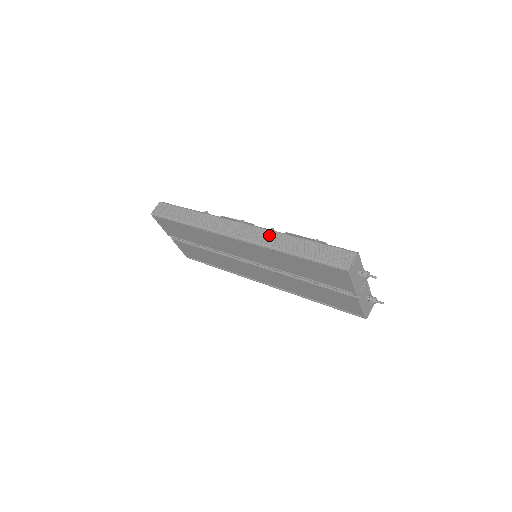
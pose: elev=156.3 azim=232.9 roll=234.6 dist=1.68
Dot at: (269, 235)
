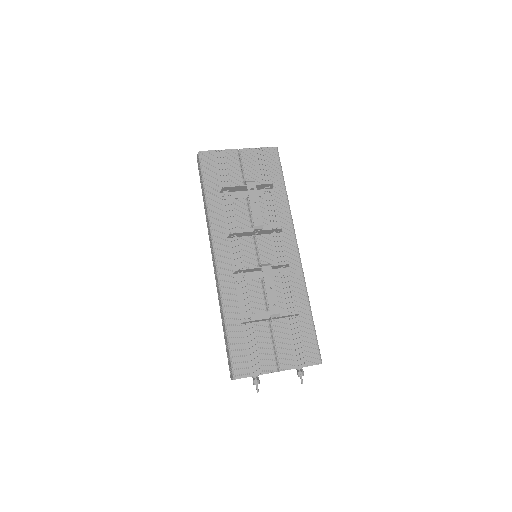
Dot at: (218, 292)
